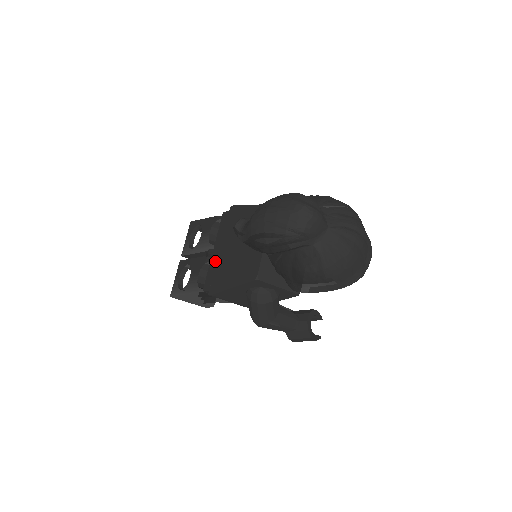
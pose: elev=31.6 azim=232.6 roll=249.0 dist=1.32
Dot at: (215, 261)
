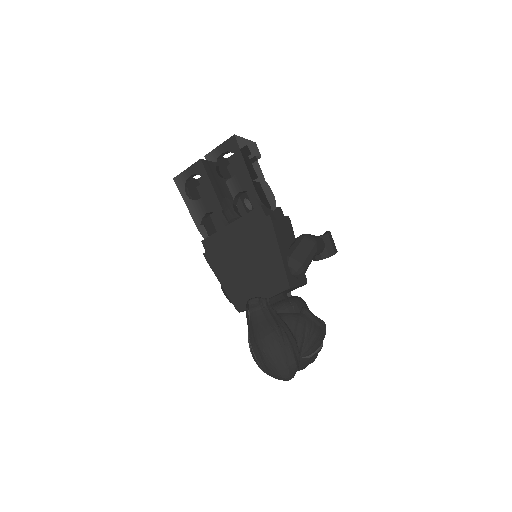
Dot at: (225, 238)
